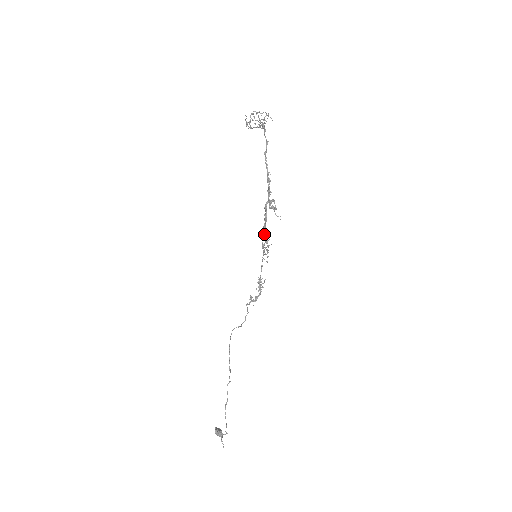
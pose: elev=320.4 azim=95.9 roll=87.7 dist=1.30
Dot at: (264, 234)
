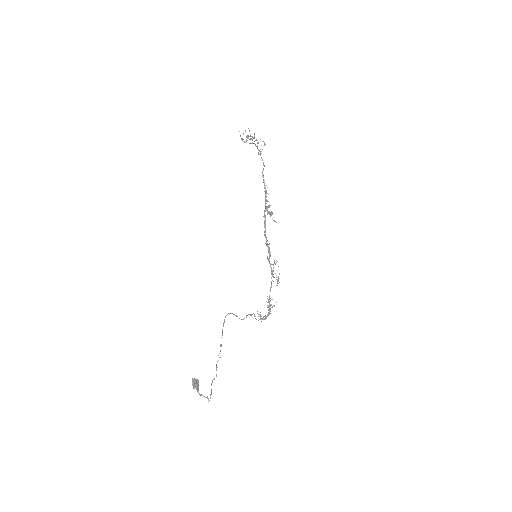
Dot at: (266, 243)
